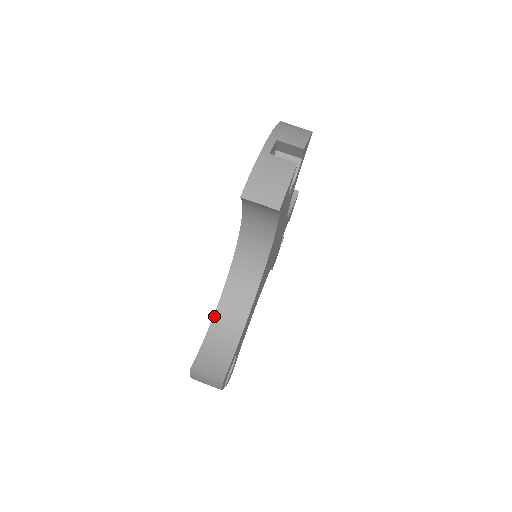
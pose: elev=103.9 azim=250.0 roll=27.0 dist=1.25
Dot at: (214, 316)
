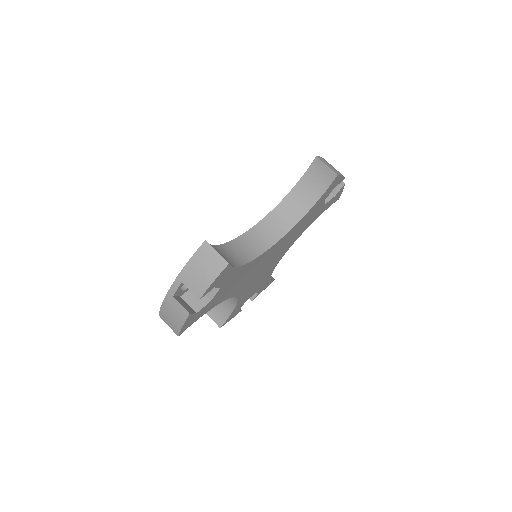
Dot at: (227, 243)
